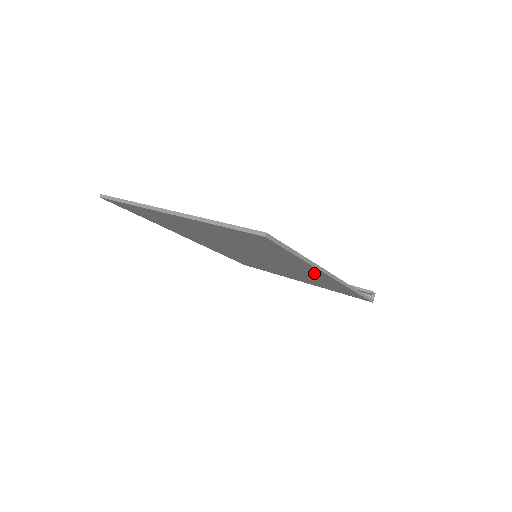
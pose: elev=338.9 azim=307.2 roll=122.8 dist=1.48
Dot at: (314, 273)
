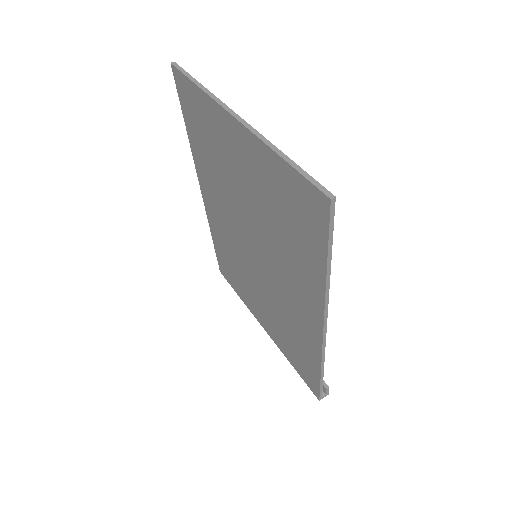
Dot at: (306, 312)
